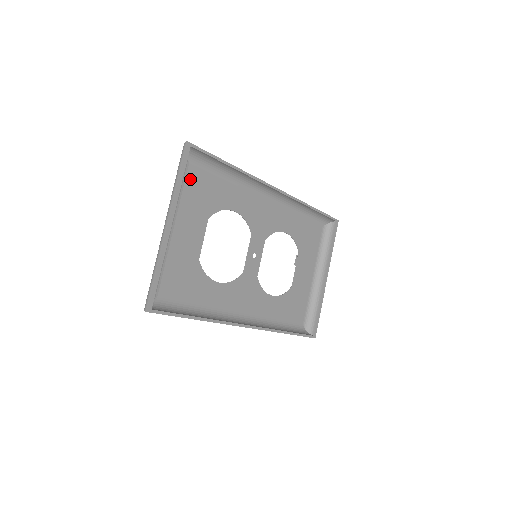
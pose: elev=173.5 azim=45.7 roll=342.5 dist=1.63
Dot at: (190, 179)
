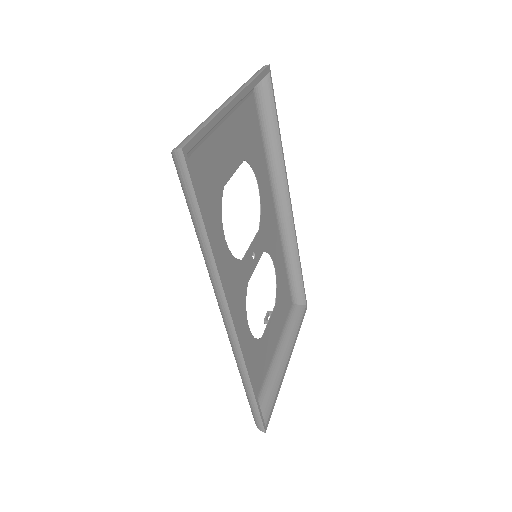
Dot at: (248, 105)
